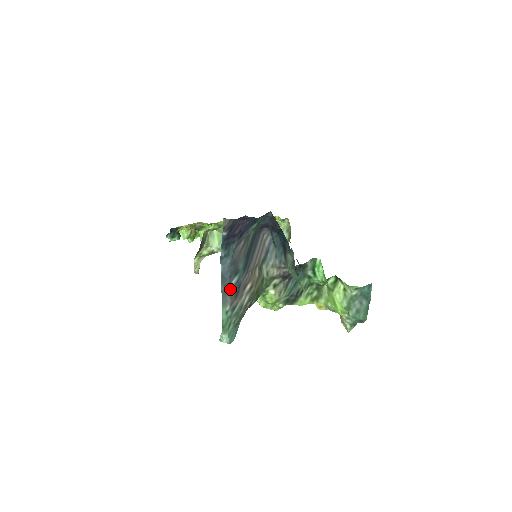
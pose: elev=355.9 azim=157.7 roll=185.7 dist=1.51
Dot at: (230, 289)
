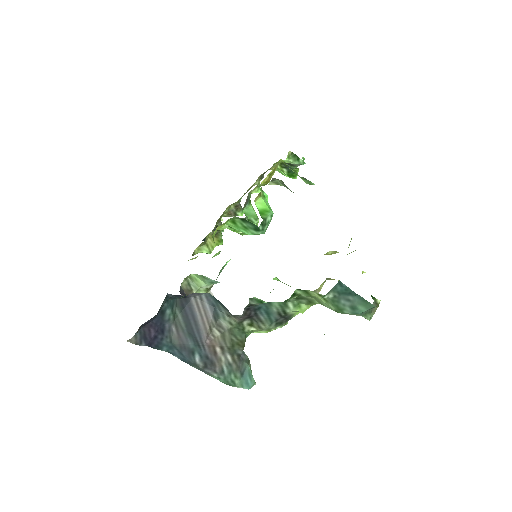
Dot at: (200, 365)
